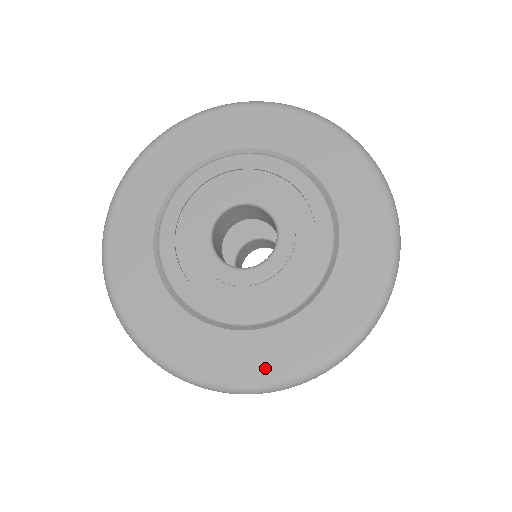
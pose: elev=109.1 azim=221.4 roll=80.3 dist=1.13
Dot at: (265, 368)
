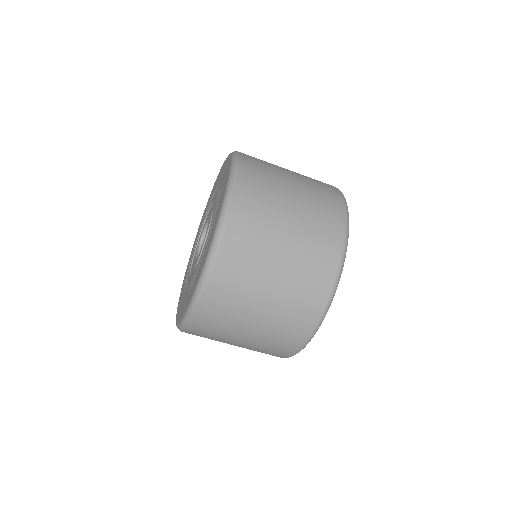
Dot at: occluded
